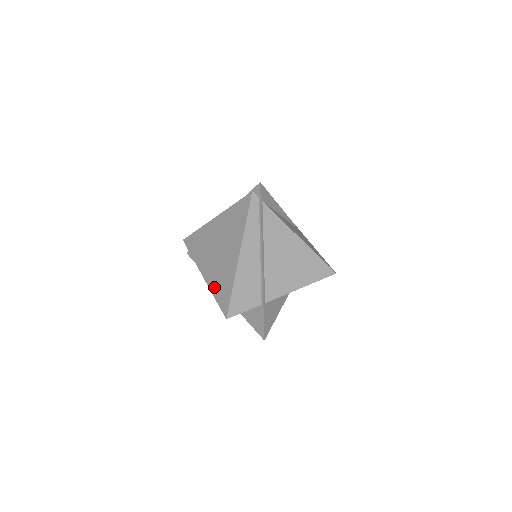
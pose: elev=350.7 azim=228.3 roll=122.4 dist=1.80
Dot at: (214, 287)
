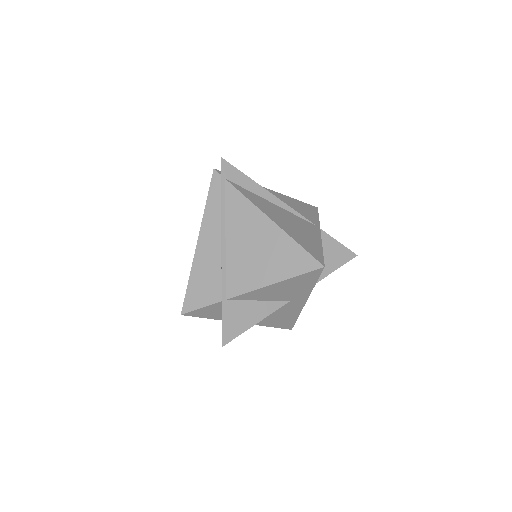
Dot at: occluded
